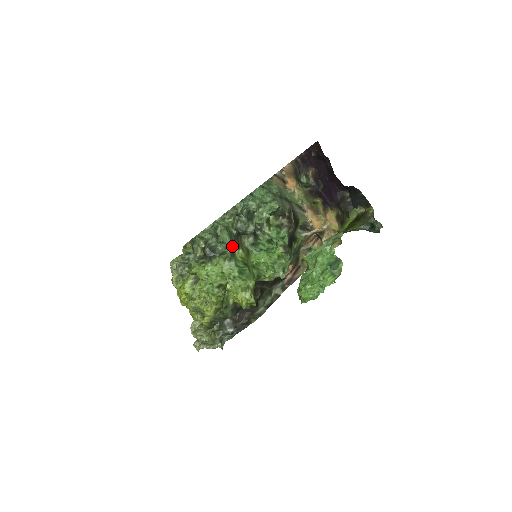
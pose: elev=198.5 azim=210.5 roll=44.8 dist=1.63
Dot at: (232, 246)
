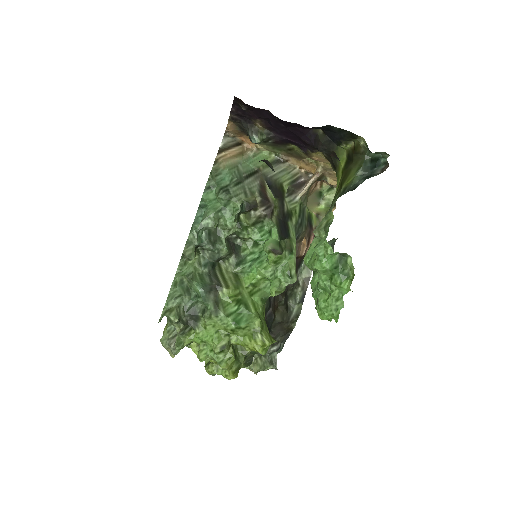
Dot at: (211, 294)
